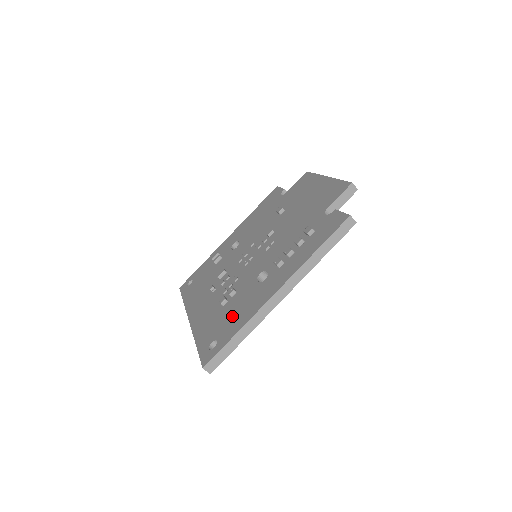
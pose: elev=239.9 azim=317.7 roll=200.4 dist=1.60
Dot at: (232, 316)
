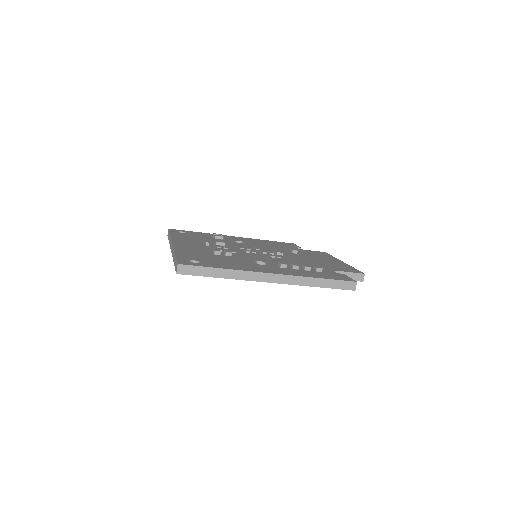
Dot at: (222, 261)
